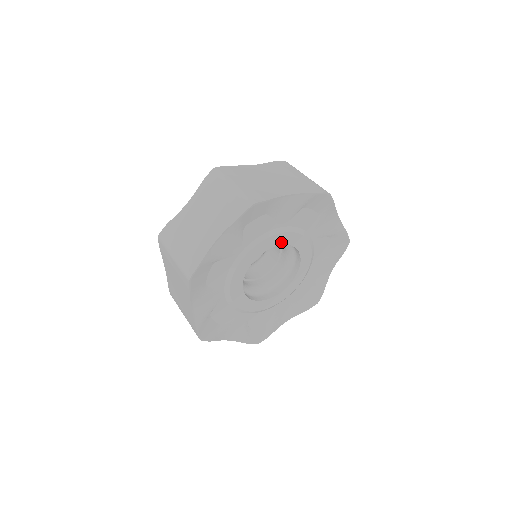
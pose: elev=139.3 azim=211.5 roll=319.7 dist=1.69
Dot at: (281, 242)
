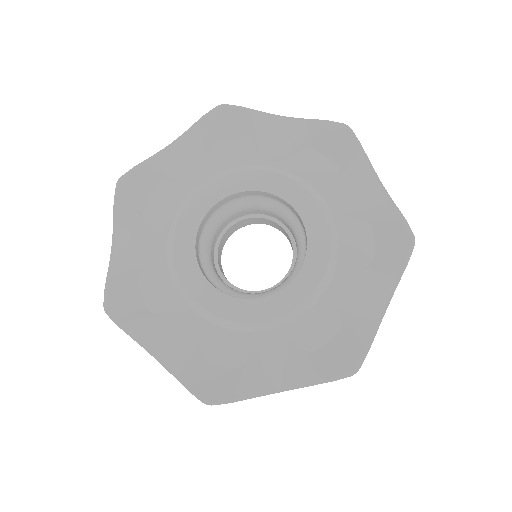
Dot at: (268, 188)
